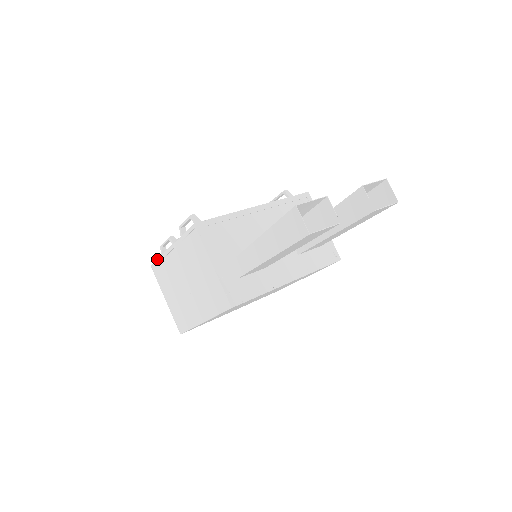
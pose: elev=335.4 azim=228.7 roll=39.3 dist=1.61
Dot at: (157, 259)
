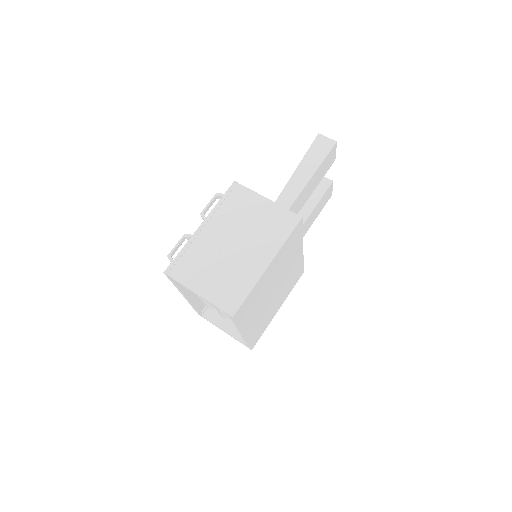
Dot at: (177, 254)
